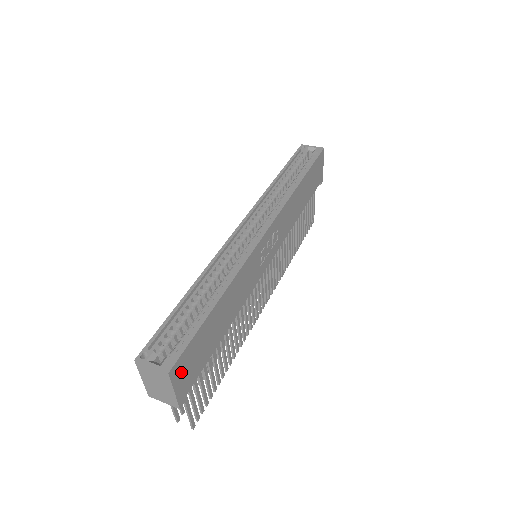
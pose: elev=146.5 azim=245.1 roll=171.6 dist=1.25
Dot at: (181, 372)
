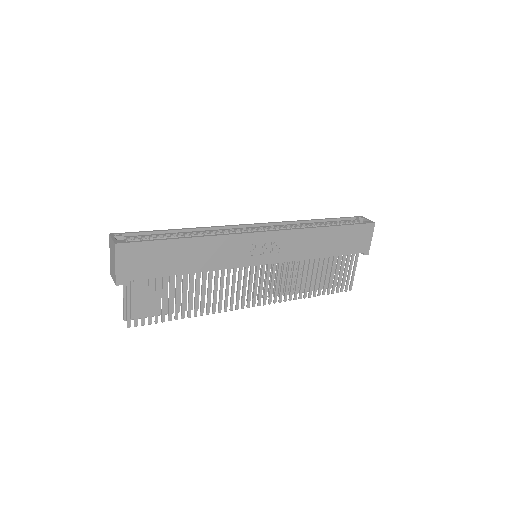
Dot at: (127, 256)
